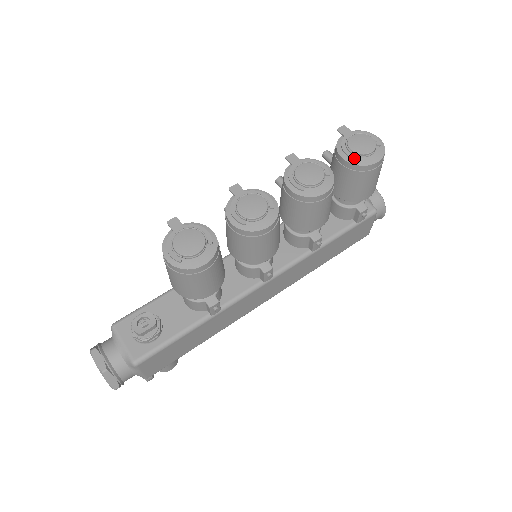
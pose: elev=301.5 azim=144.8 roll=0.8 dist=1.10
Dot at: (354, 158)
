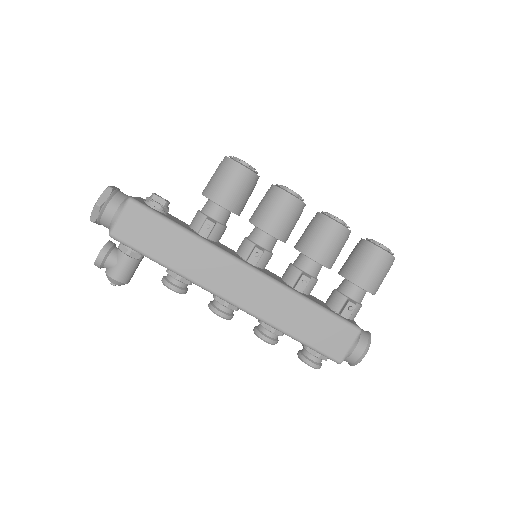
Dot at: (370, 239)
